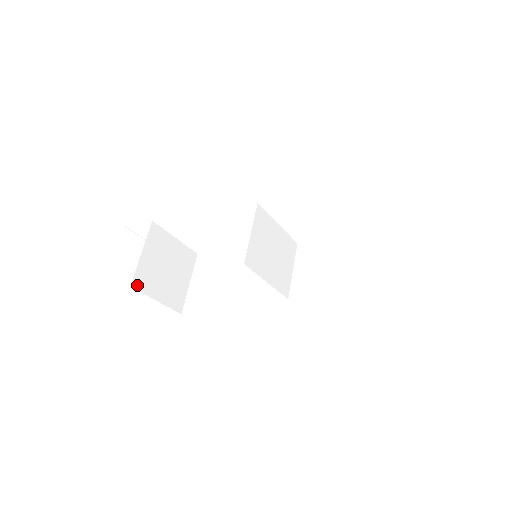
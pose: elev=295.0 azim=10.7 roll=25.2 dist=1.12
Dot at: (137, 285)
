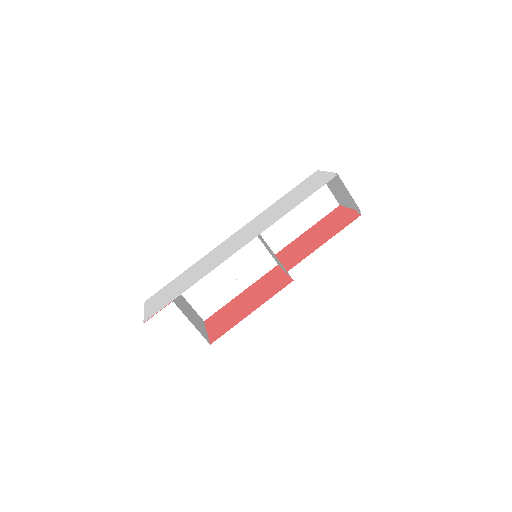
Dot at: (207, 340)
